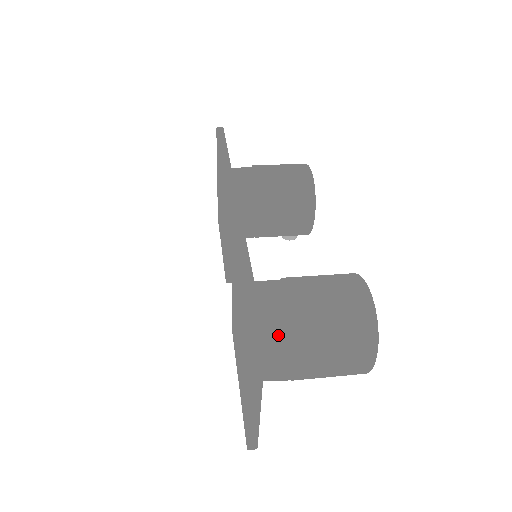
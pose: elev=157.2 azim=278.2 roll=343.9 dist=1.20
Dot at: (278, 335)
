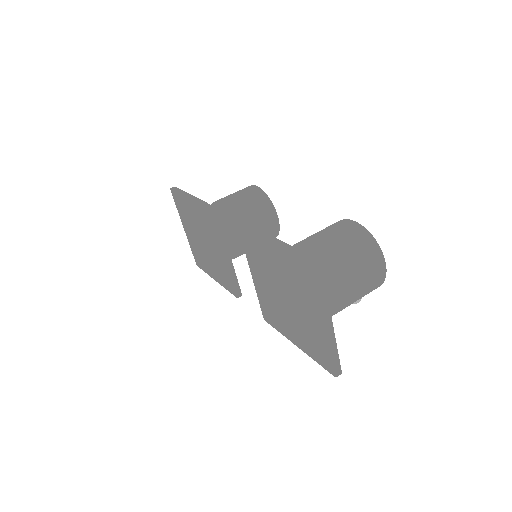
Dot at: occluded
